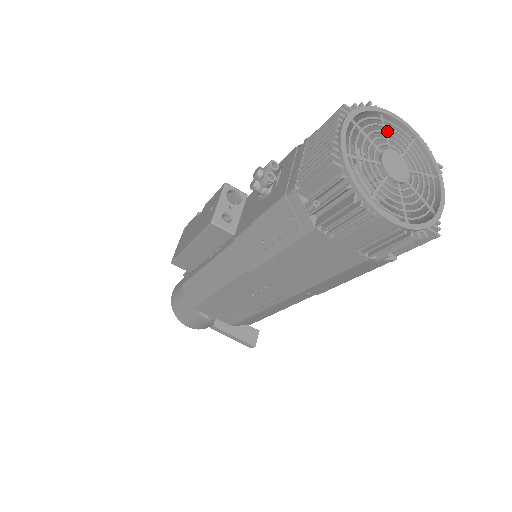
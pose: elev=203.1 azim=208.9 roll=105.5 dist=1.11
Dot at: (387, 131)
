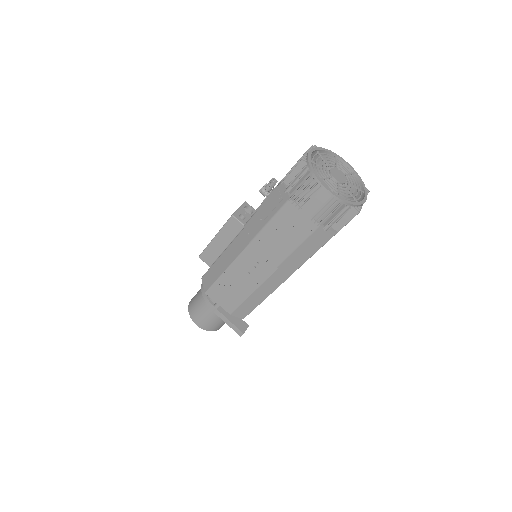
Dot at: occluded
